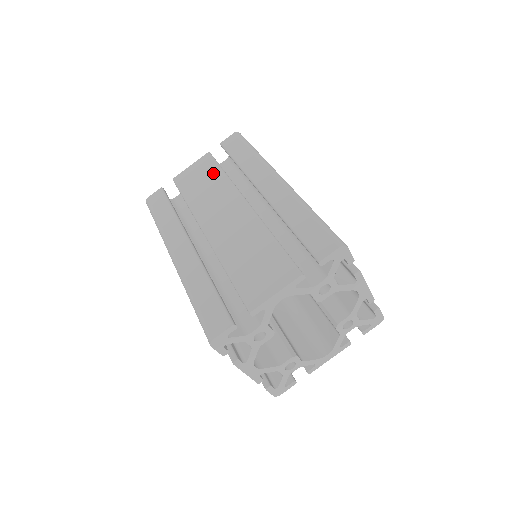
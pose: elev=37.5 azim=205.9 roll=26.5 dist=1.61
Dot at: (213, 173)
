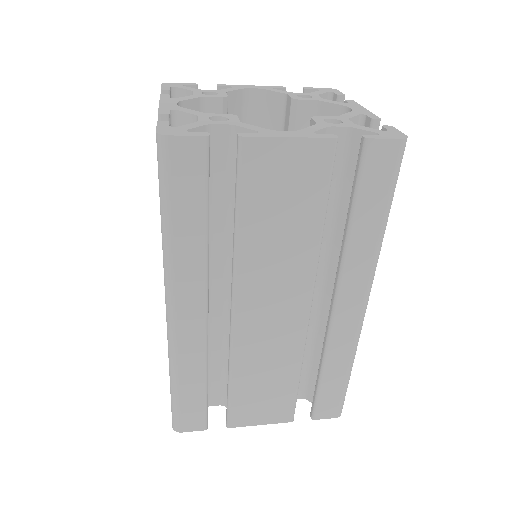
Dot at: occluded
